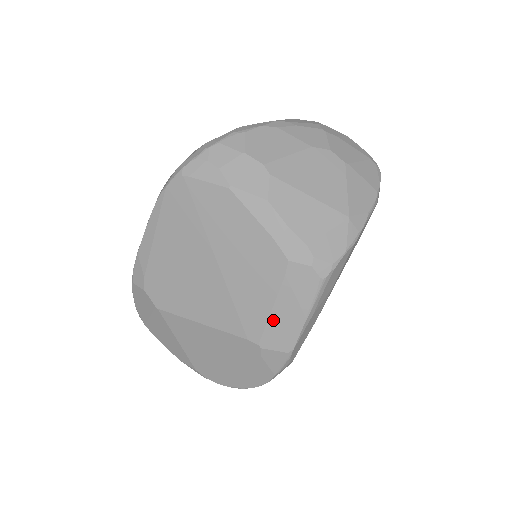
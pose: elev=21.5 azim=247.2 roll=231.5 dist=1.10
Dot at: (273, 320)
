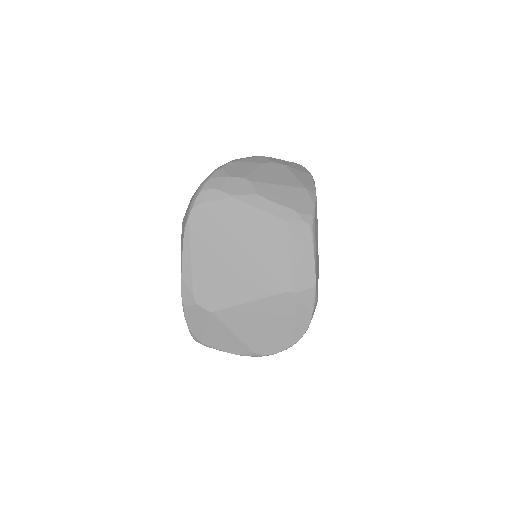
Dot at: (295, 268)
